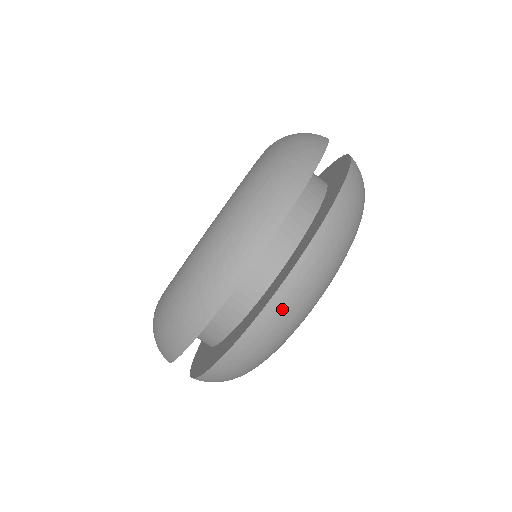
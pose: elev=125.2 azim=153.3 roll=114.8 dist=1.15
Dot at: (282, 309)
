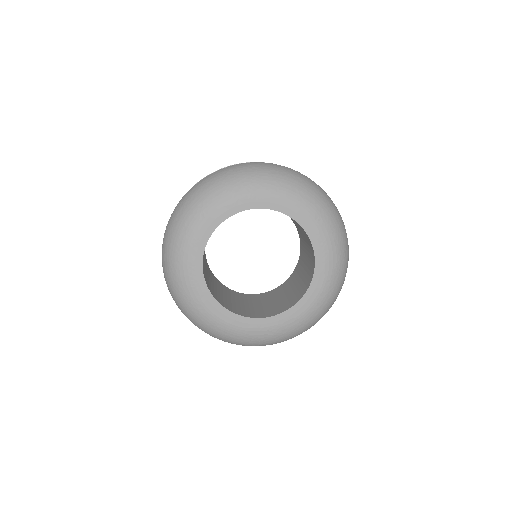
Dot at: (195, 189)
